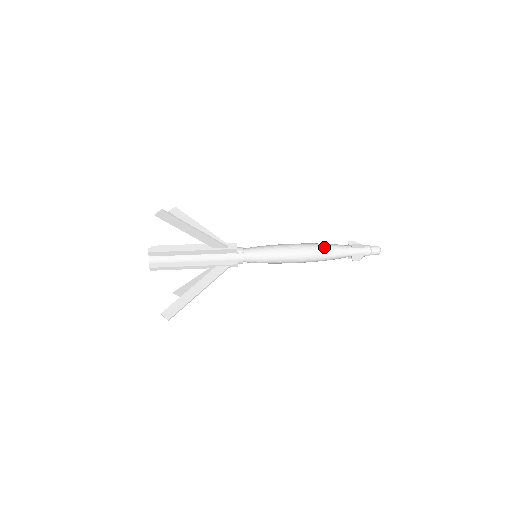
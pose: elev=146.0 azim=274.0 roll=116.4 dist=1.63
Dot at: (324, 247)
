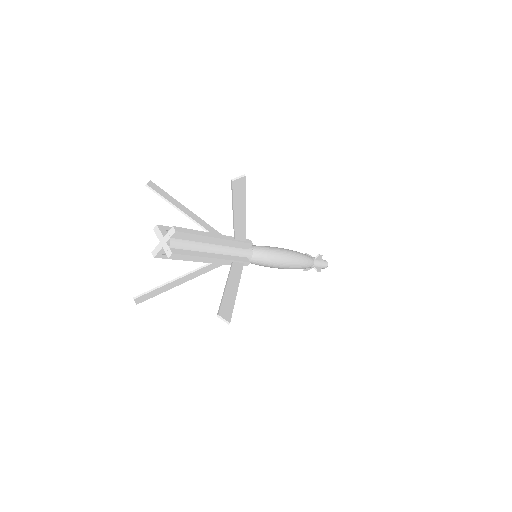
Dot at: (302, 255)
